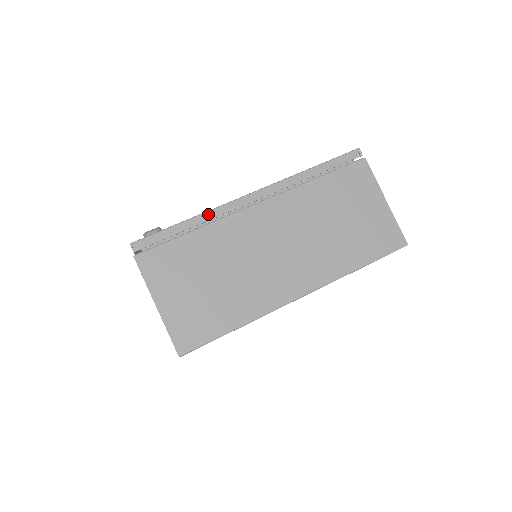
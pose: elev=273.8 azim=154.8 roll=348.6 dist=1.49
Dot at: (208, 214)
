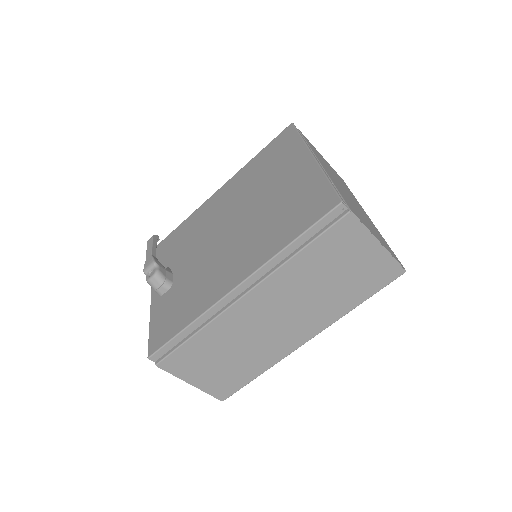
Dot at: (202, 318)
